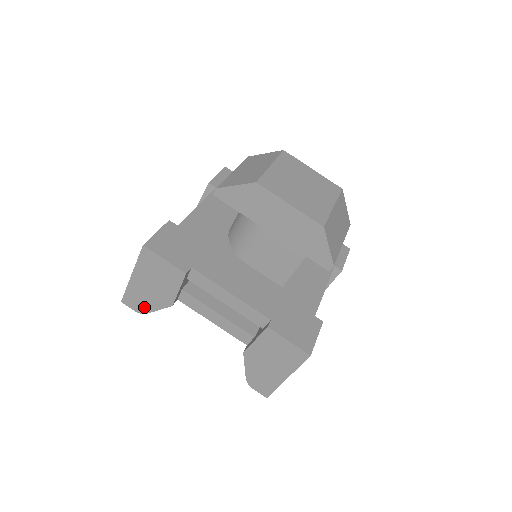
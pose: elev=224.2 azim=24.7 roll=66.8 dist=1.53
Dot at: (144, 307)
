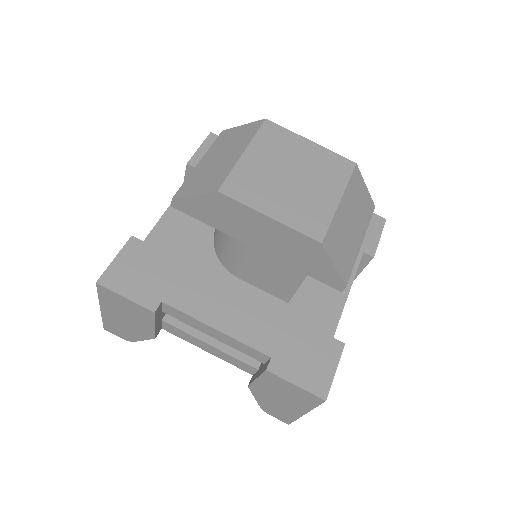
Dot at: (128, 336)
